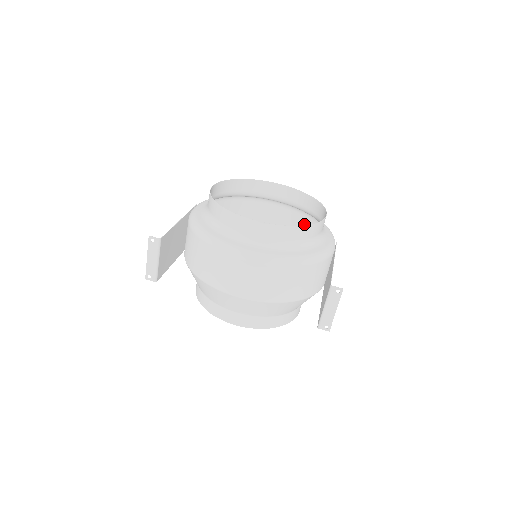
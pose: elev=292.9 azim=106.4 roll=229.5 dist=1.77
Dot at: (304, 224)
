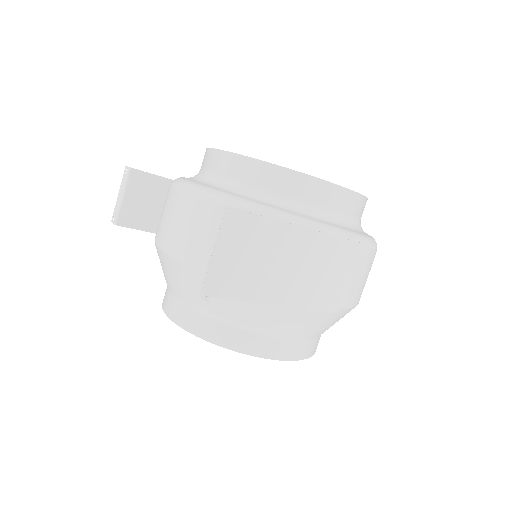
Dot at: occluded
